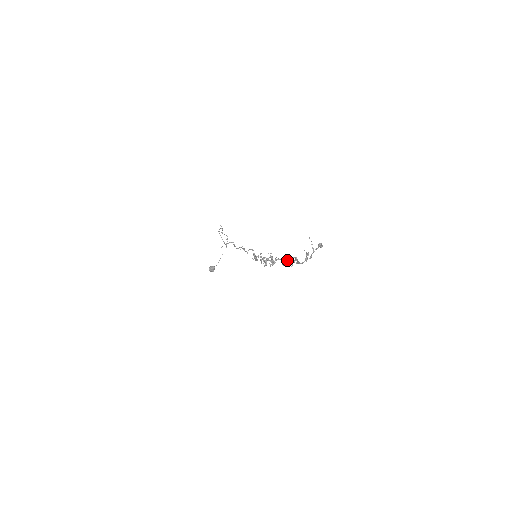
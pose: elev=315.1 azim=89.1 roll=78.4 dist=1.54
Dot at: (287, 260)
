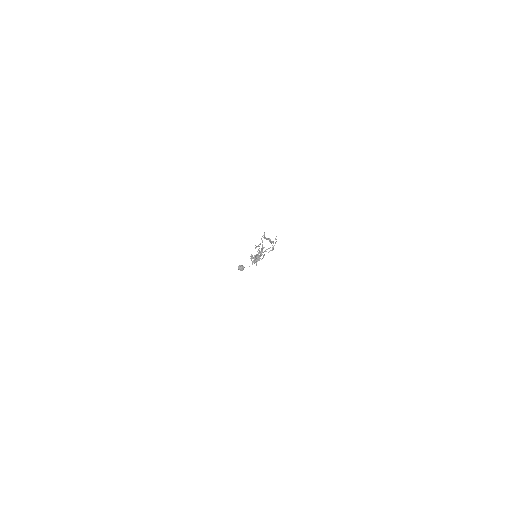
Dot at: occluded
